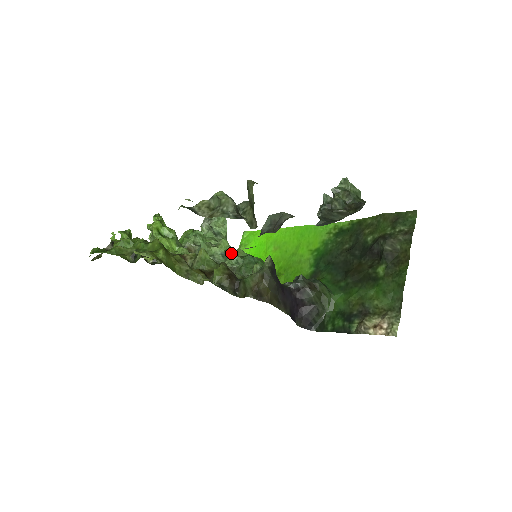
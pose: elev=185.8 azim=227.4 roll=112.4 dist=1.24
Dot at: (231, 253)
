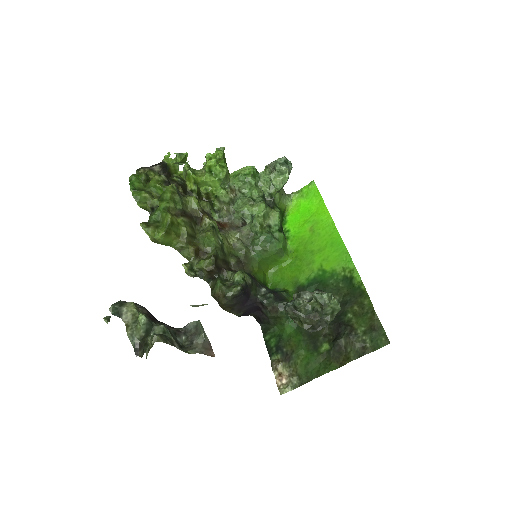
Dot at: (256, 223)
